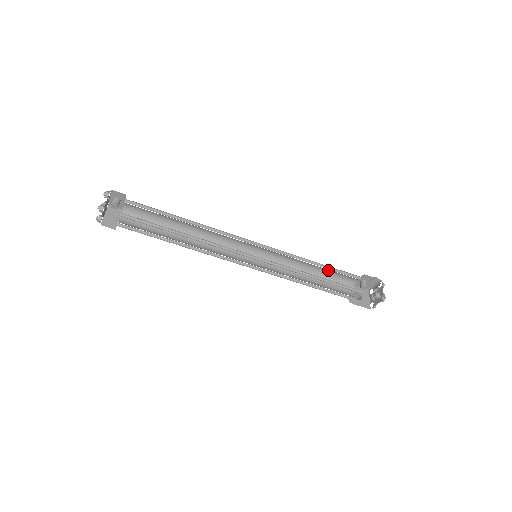
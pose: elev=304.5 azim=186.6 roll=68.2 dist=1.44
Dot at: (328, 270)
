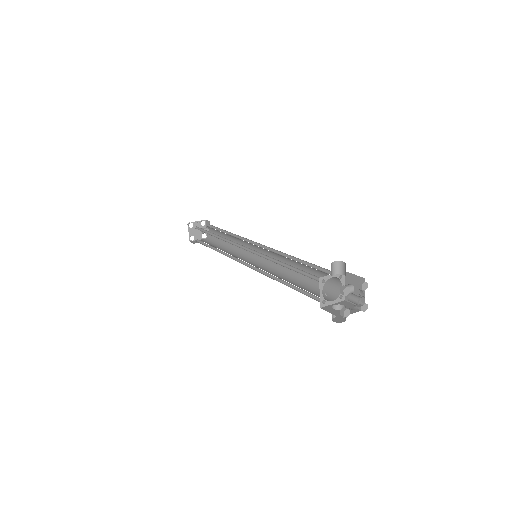
Dot at: (313, 271)
